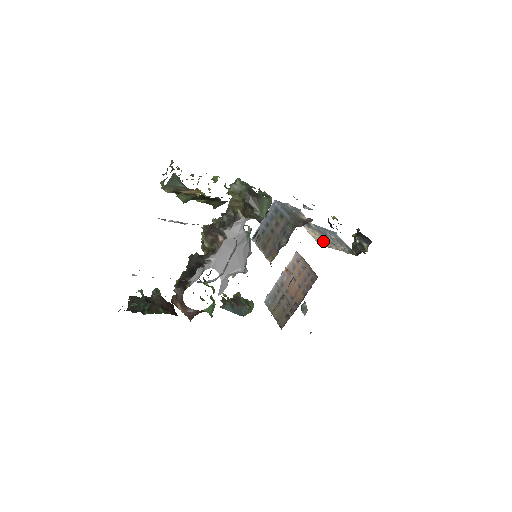
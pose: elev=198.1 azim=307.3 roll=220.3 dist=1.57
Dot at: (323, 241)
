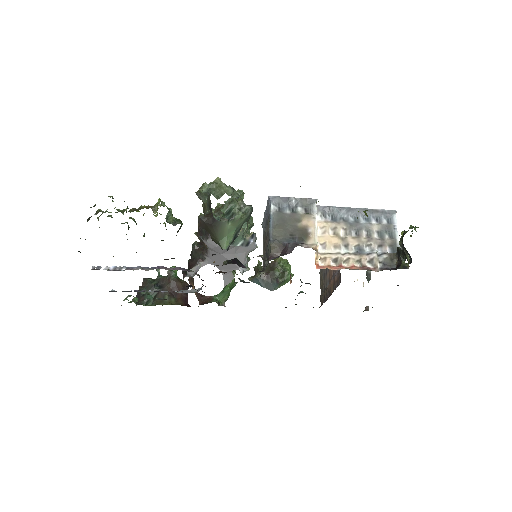
Dot at: (336, 252)
